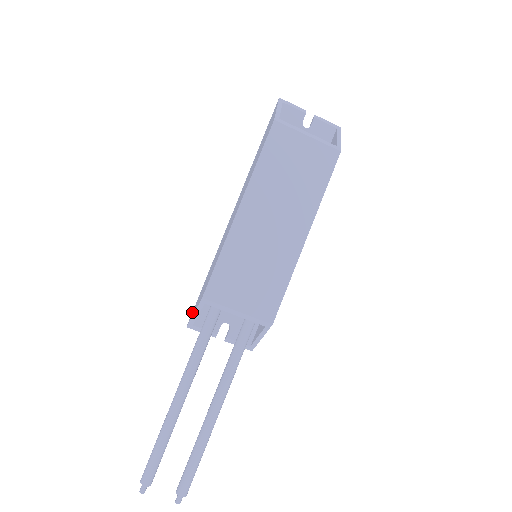
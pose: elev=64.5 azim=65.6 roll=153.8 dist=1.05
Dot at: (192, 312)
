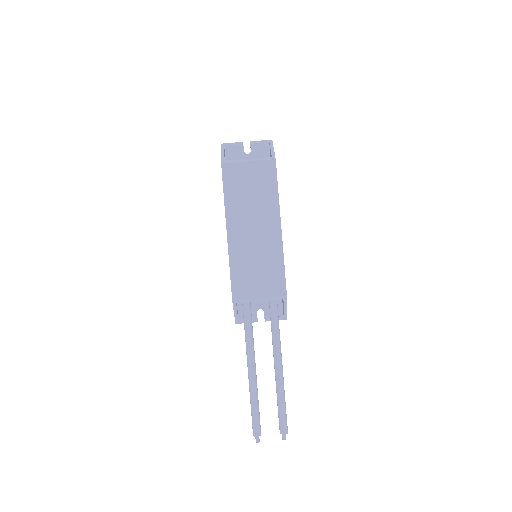
Dot at: occluded
